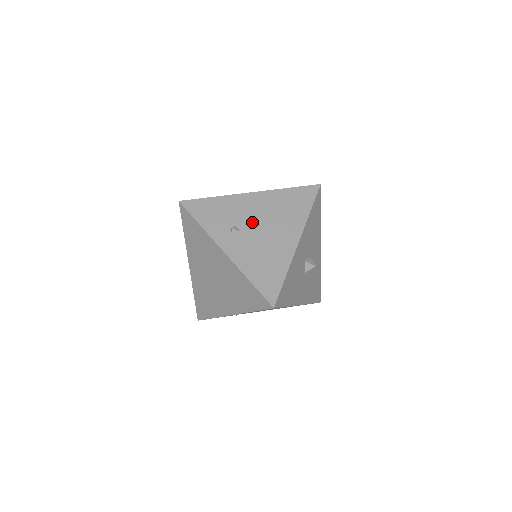
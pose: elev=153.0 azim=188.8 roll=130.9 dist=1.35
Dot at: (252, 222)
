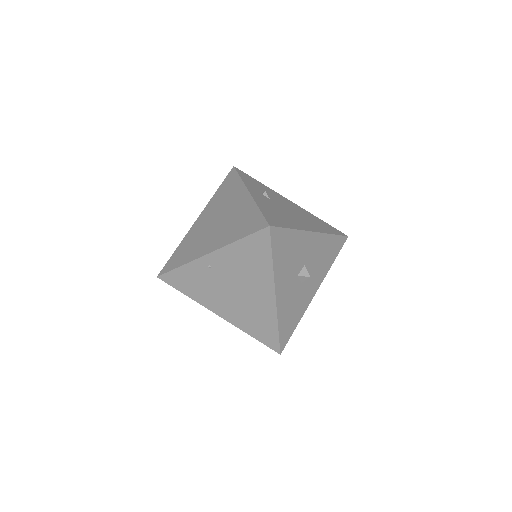
Dot at: (282, 204)
